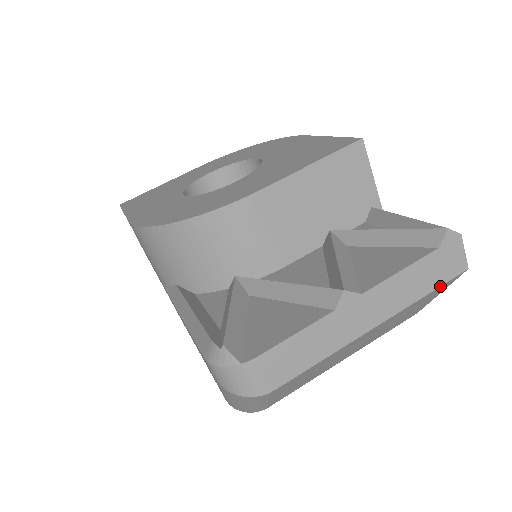
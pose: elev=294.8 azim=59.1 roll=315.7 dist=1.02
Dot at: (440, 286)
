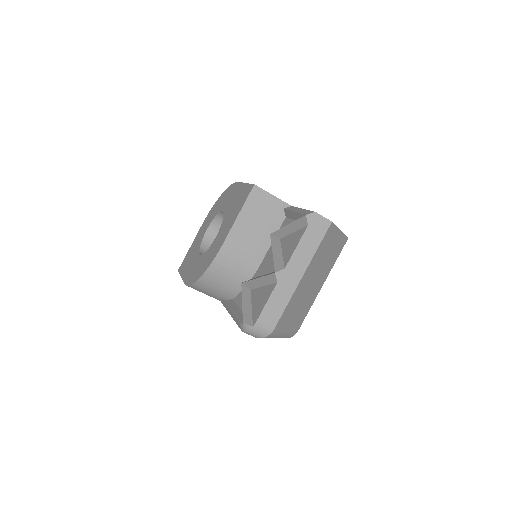
Dot at: (323, 239)
